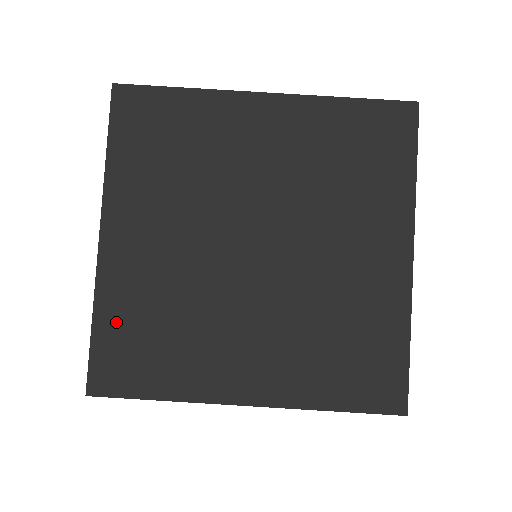
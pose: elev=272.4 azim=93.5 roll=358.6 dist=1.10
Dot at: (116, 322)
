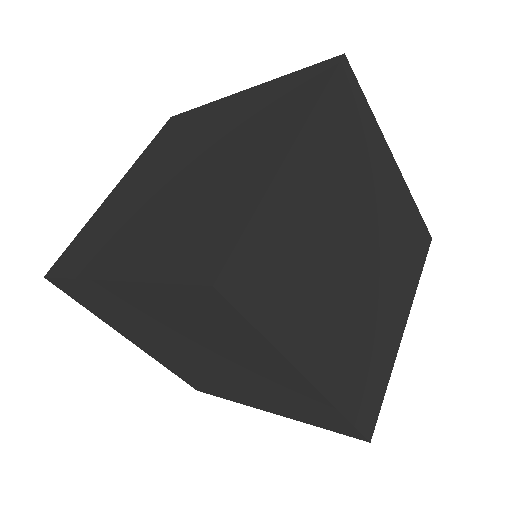
Dot at: (267, 234)
